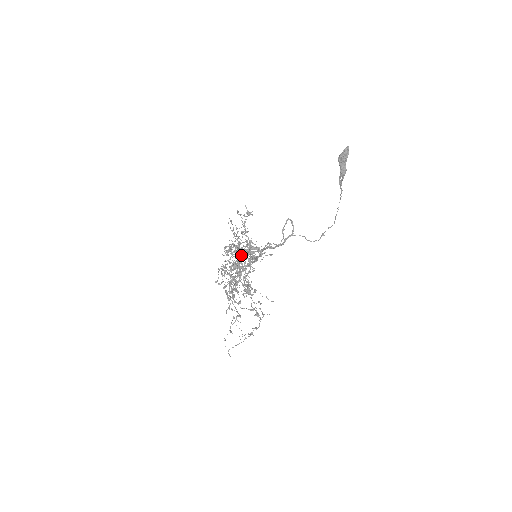
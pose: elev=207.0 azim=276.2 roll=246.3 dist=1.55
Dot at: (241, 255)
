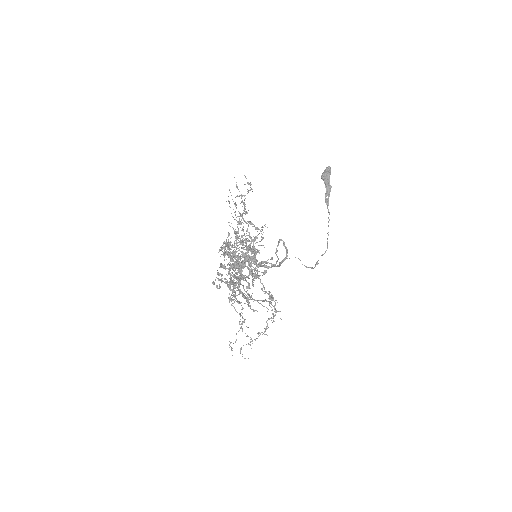
Dot at: occluded
